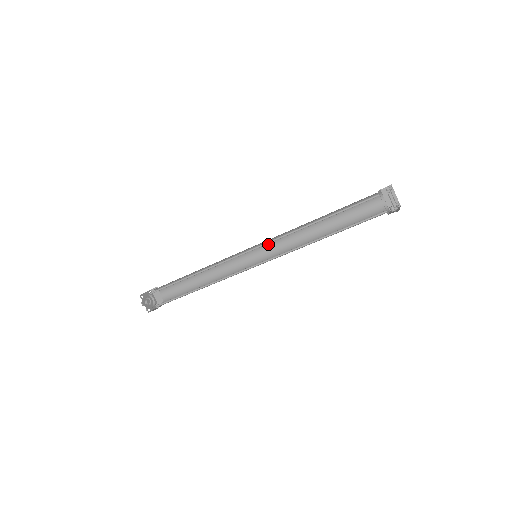
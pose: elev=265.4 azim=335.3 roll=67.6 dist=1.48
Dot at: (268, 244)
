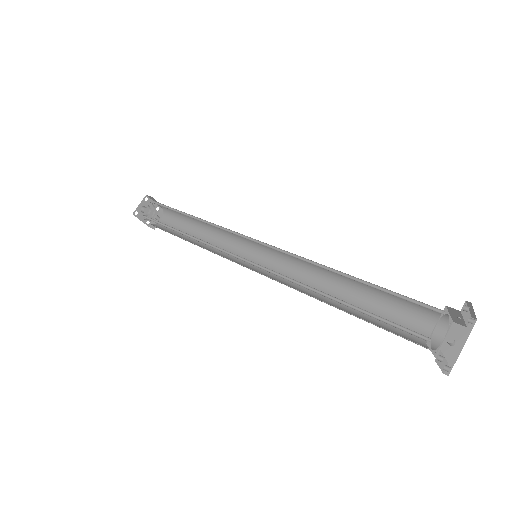
Dot at: (272, 247)
